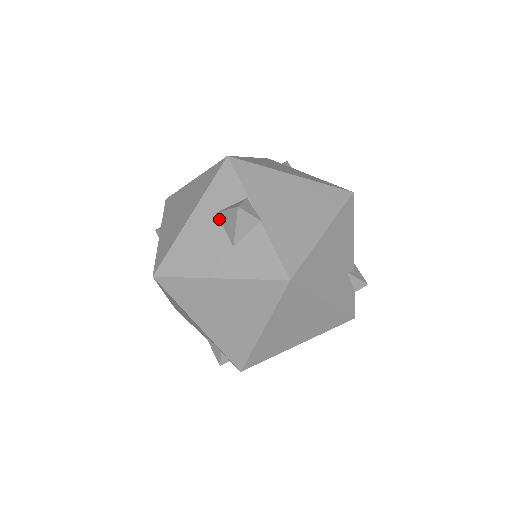
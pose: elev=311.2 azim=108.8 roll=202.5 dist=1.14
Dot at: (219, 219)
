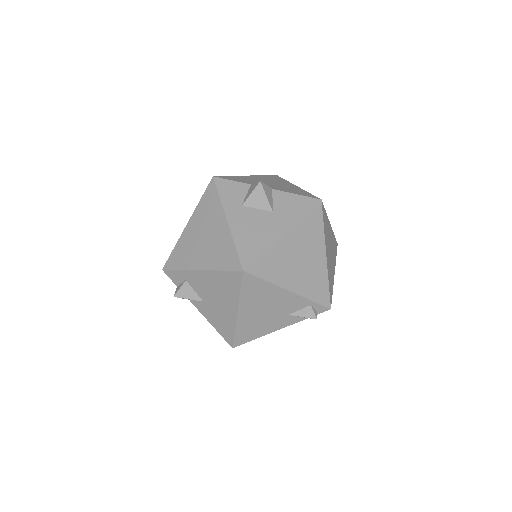
Dot at: (247, 207)
